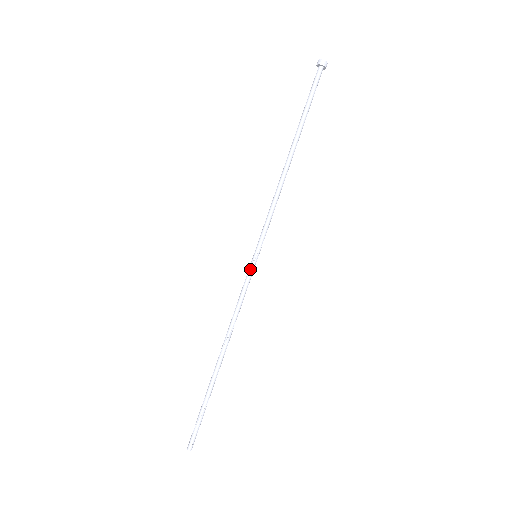
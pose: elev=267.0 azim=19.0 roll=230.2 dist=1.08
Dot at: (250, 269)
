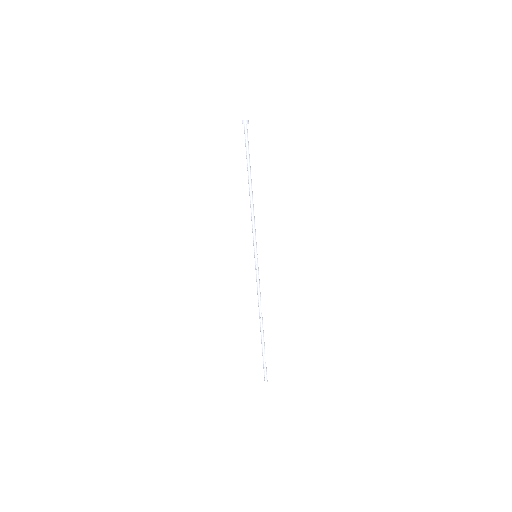
Dot at: (257, 265)
